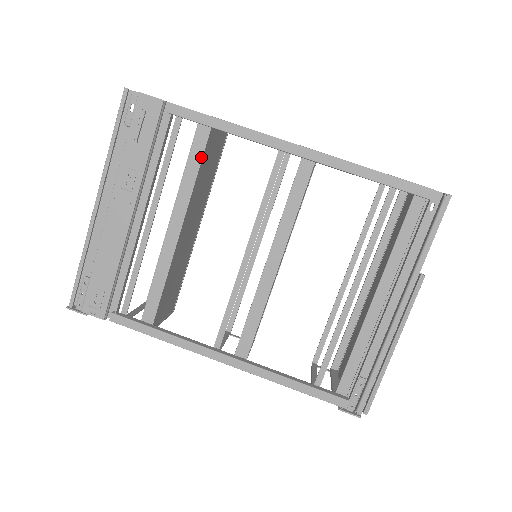
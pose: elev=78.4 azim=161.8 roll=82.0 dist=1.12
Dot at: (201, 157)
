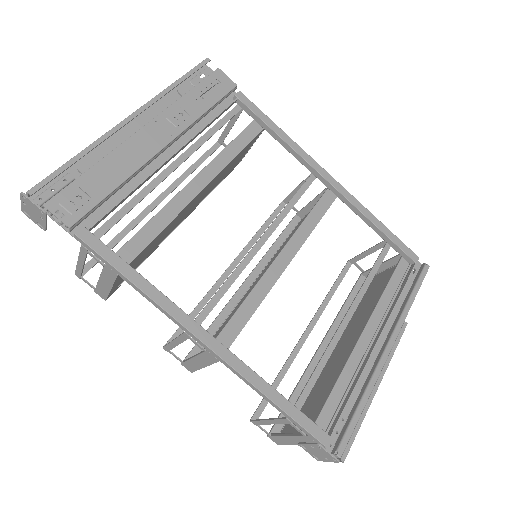
Dot at: (247, 143)
